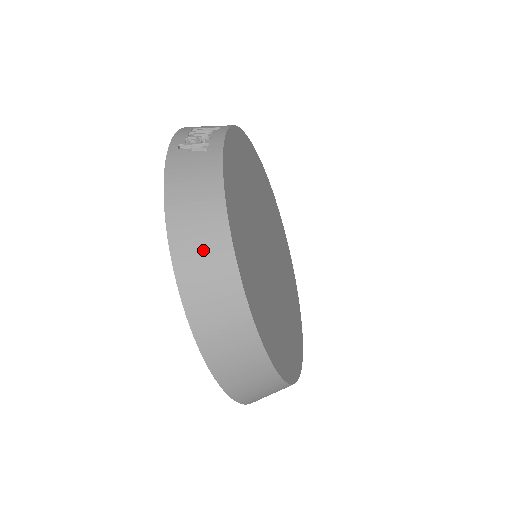
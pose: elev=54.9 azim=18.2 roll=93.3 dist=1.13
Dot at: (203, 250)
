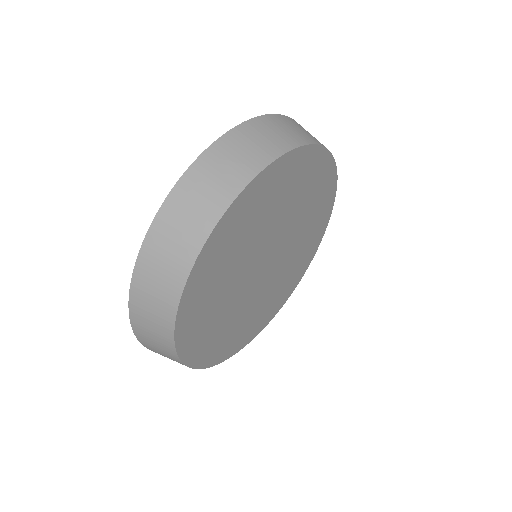
Dot at: (269, 136)
